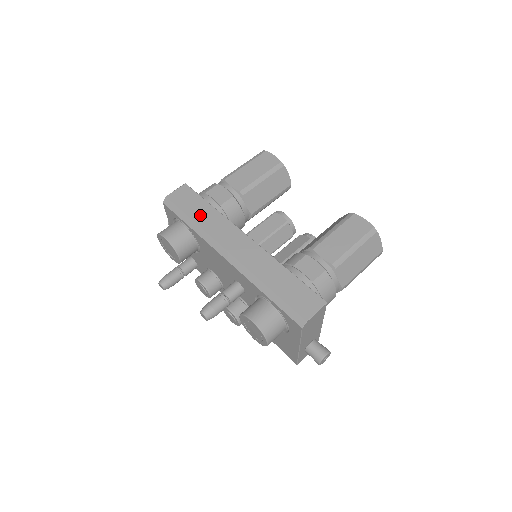
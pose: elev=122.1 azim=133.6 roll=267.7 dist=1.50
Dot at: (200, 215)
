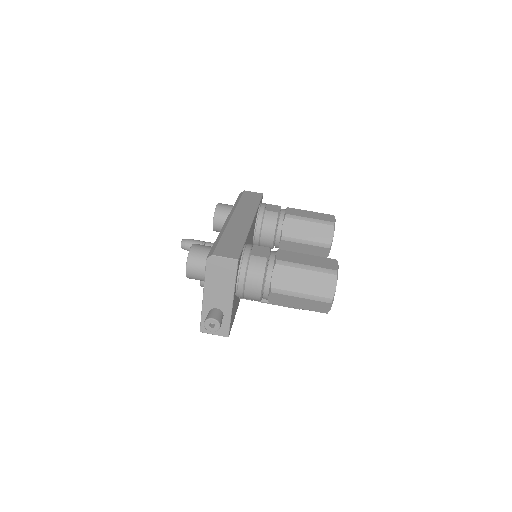
Dot at: (246, 202)
